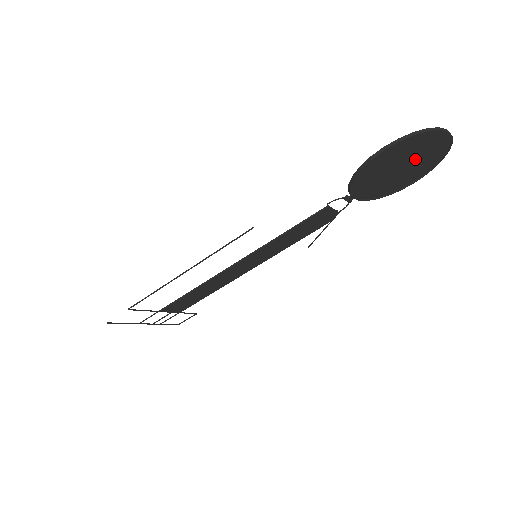
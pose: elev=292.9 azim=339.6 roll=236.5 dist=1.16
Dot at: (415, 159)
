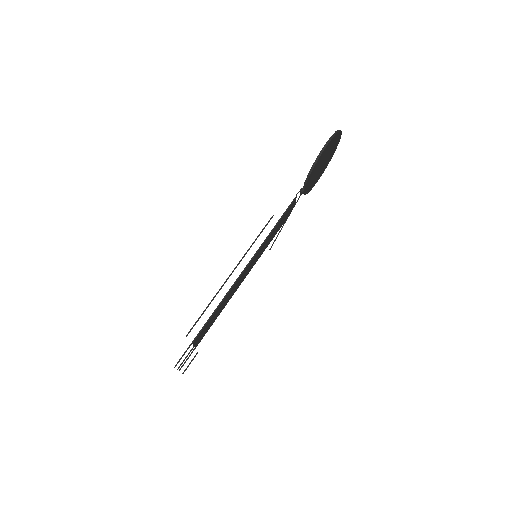
Dot at: (327, 156)
